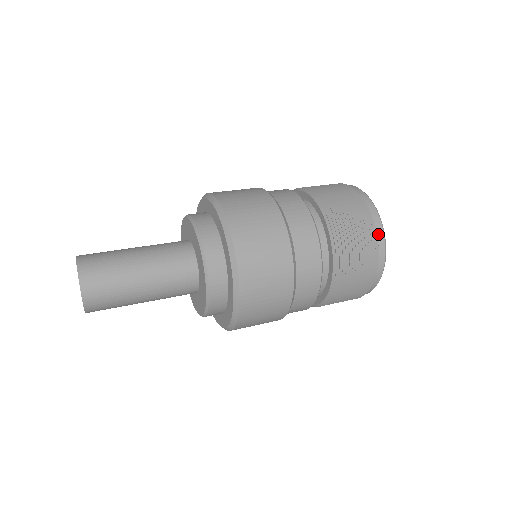
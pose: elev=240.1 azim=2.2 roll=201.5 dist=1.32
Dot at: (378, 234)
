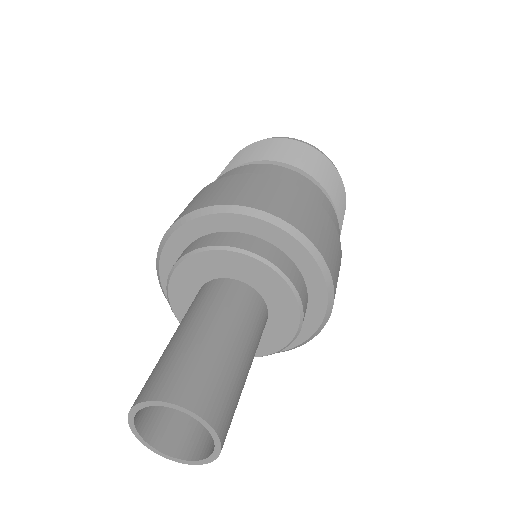
Dot at: occluded
